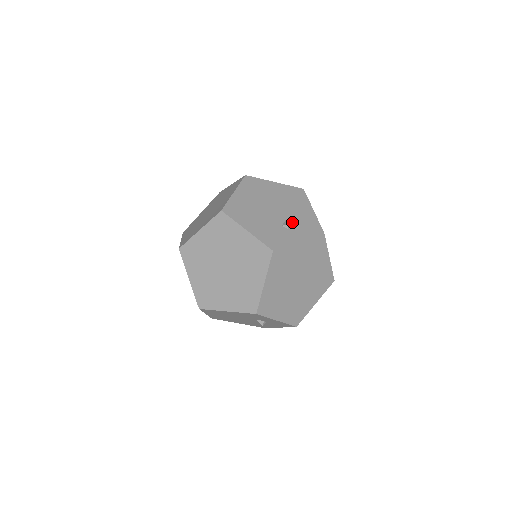
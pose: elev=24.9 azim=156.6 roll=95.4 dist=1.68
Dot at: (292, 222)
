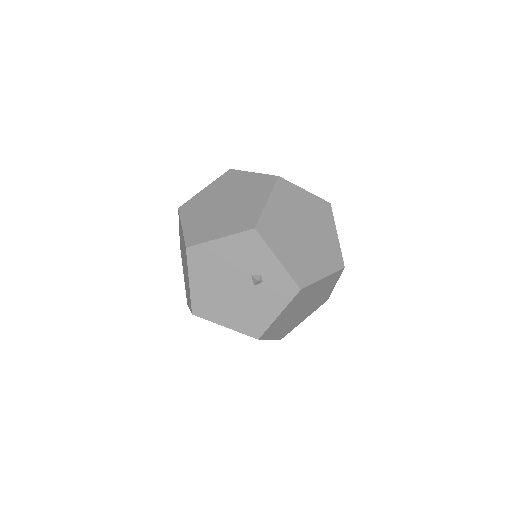
Dot at: occluded
